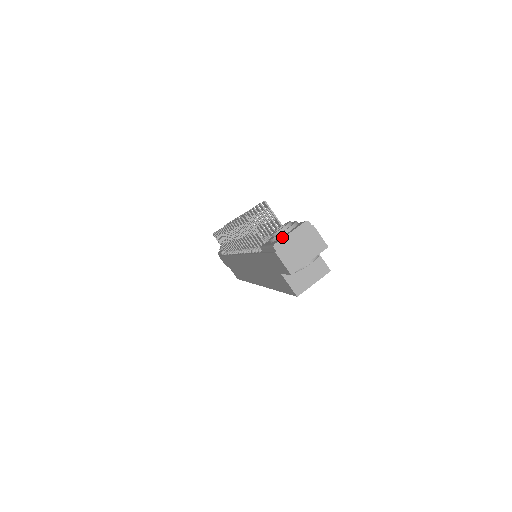
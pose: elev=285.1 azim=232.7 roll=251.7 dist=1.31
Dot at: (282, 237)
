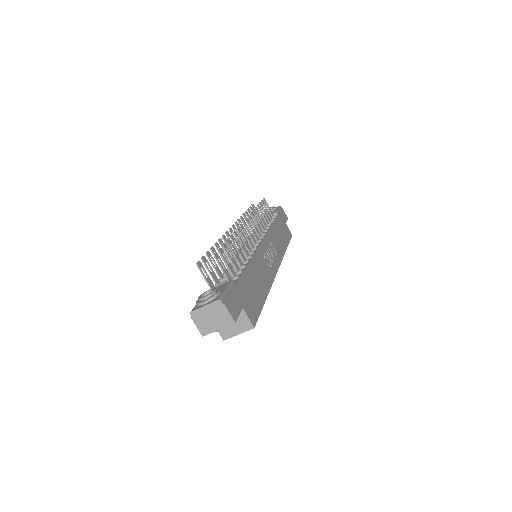
Dot at: (200, 306)
